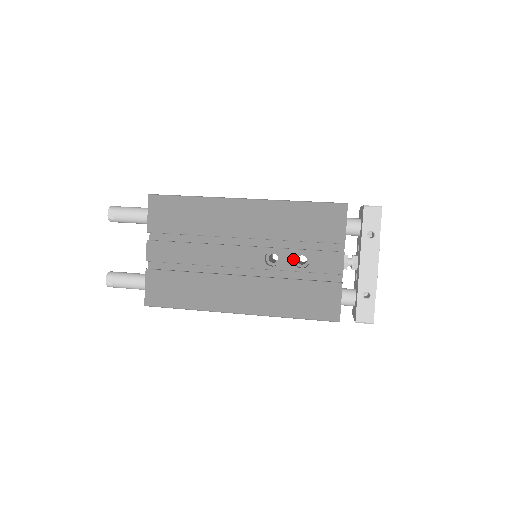
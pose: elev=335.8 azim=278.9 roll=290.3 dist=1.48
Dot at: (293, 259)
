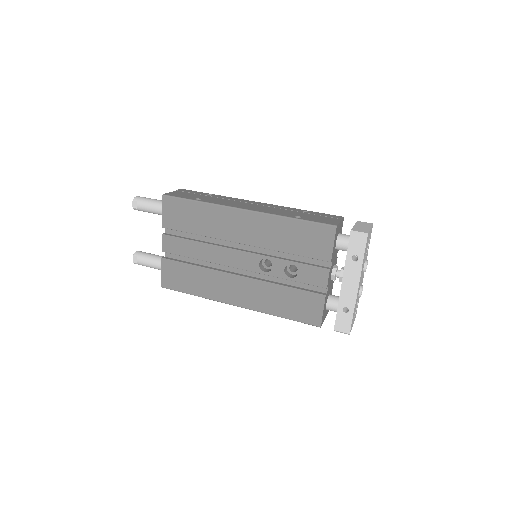
Dot at: (284, 268)
